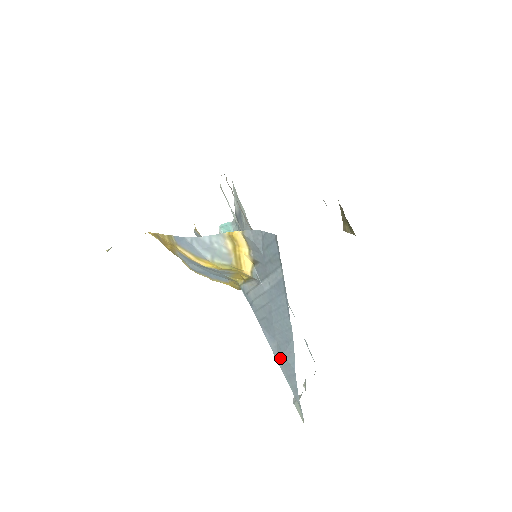
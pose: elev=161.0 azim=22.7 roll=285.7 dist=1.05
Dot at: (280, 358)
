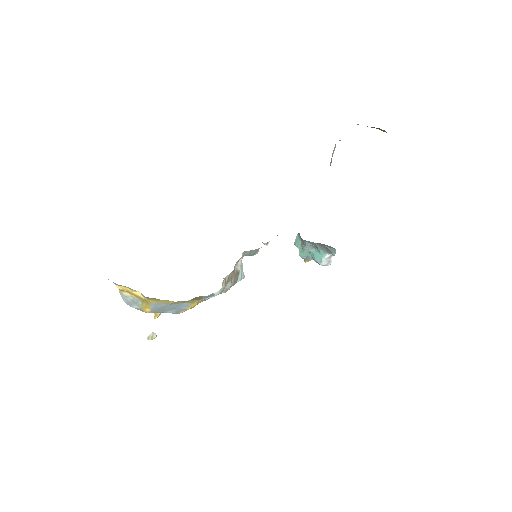
Dot at: occluded
